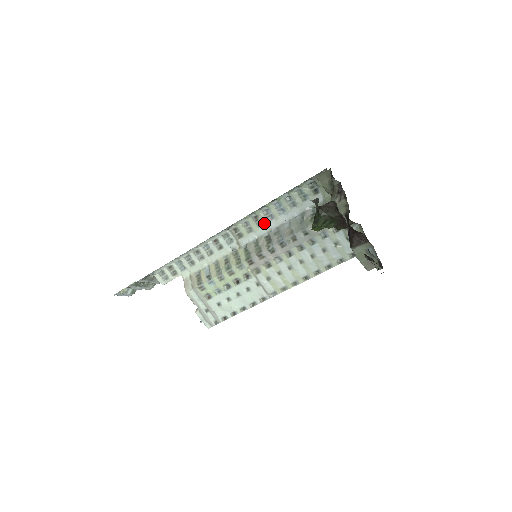
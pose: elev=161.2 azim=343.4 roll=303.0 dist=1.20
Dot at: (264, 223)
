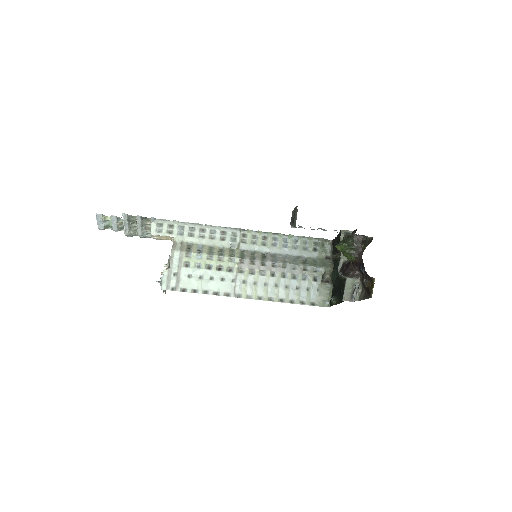
Dot at: (268, 245)
